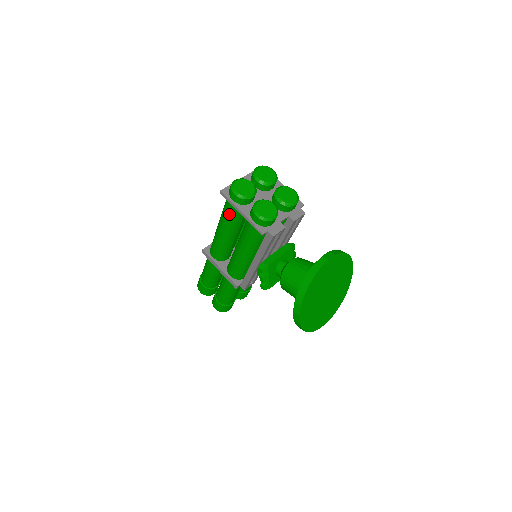
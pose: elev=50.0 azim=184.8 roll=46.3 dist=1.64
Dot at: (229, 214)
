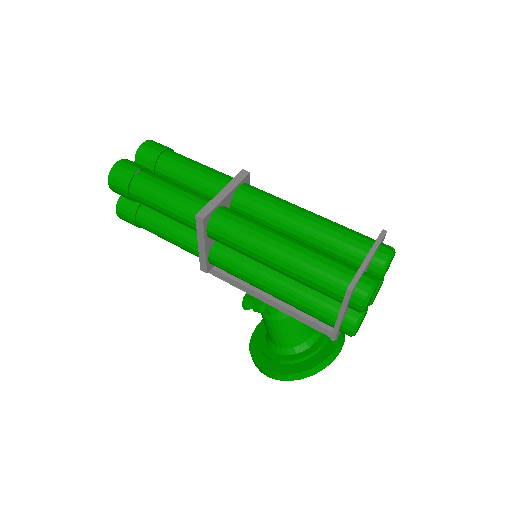
Dot at: (318, 289)
